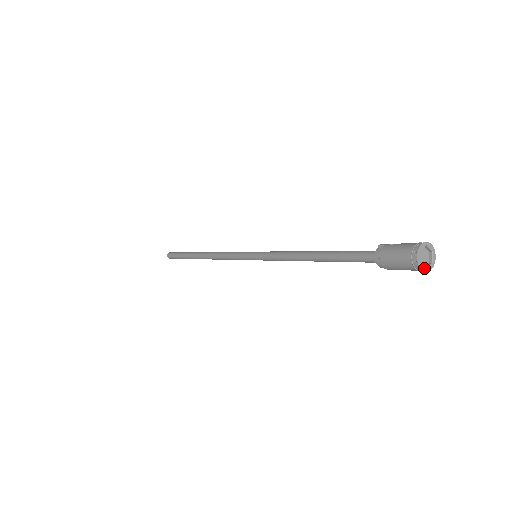
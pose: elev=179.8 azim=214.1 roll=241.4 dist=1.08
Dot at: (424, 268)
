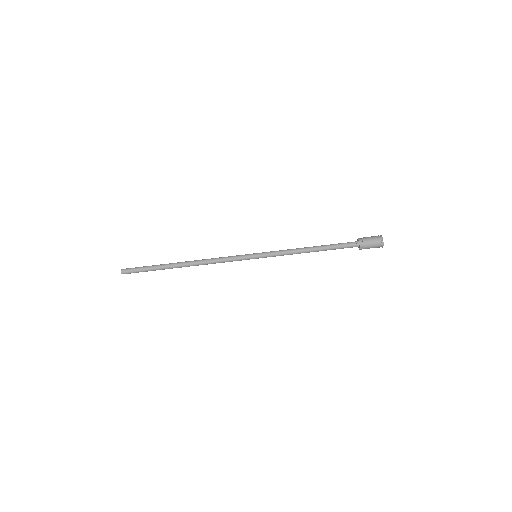
Dot at: (383, 243)
